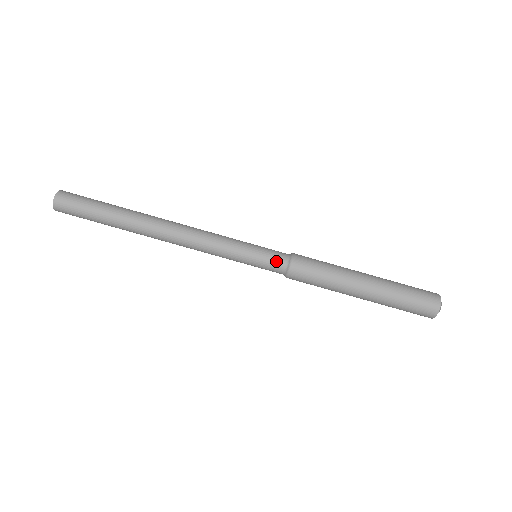
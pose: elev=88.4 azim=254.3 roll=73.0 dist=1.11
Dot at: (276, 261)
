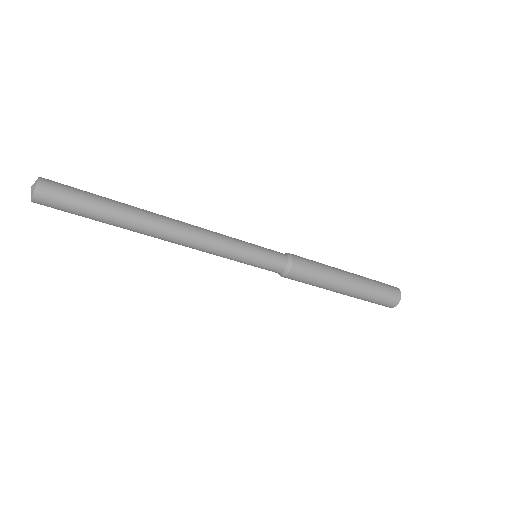
Dot at: (277, 263)
